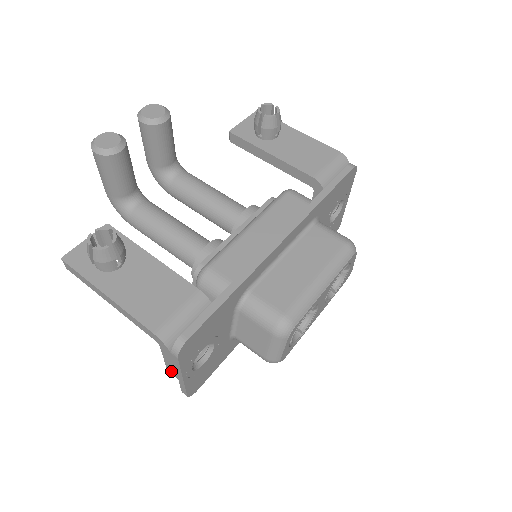
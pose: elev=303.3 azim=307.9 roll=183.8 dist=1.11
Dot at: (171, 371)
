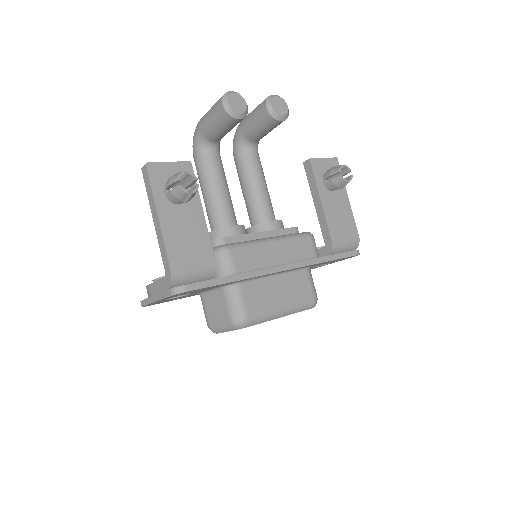
Dot at: (151, 289)
